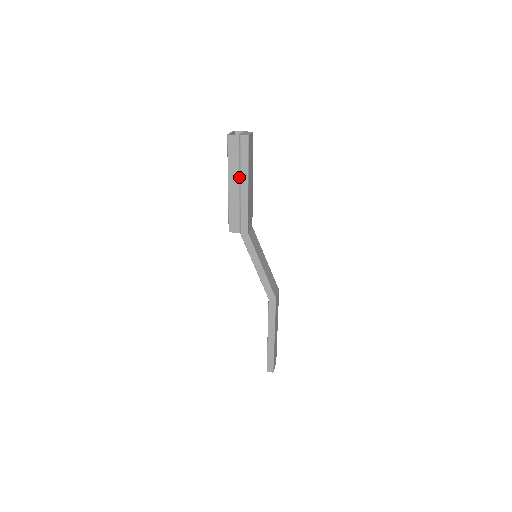
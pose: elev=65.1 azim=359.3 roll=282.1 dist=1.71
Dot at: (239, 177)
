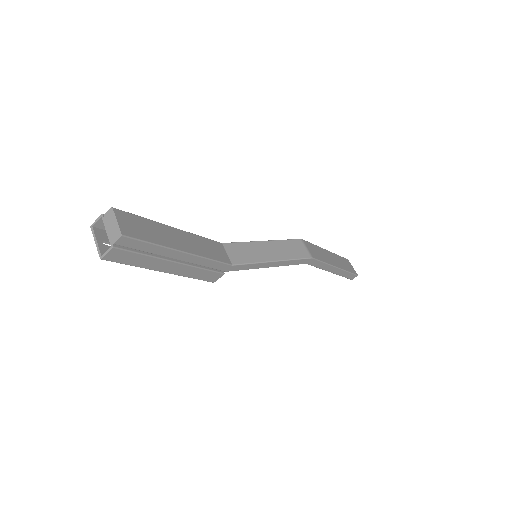
Dot at: (166, 260)
